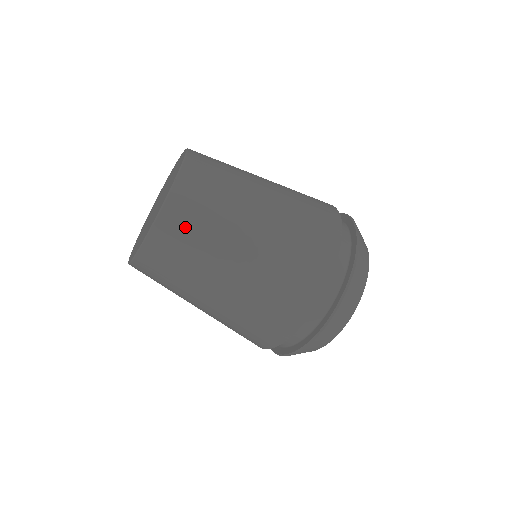
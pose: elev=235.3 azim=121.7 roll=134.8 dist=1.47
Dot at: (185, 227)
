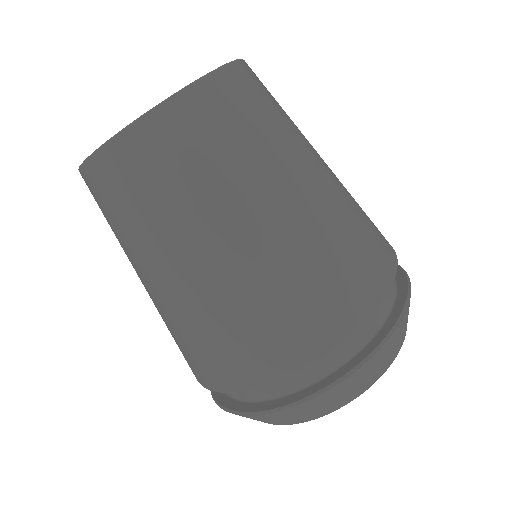
Dot at: (244, 107)
